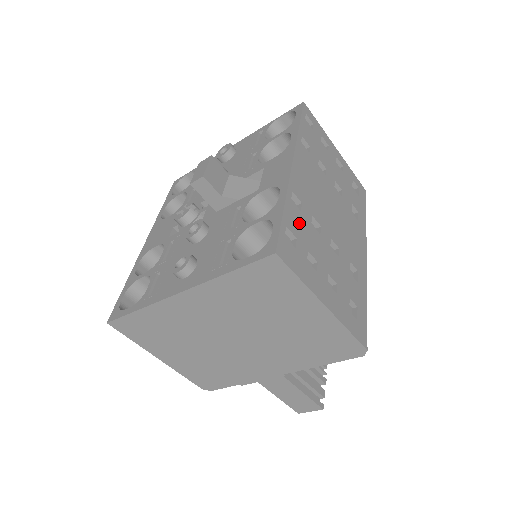
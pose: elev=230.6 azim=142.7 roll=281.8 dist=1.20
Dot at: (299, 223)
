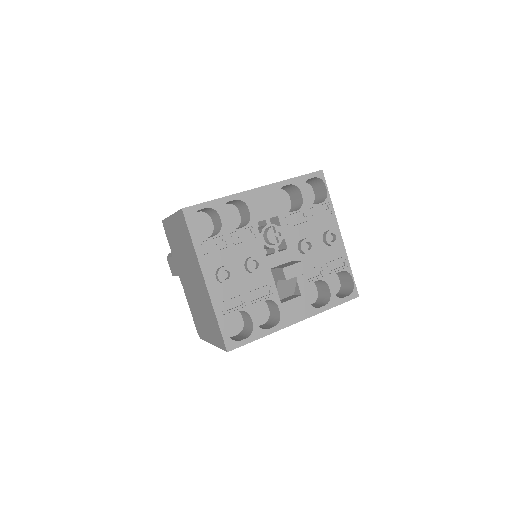
Dot at: occluded
